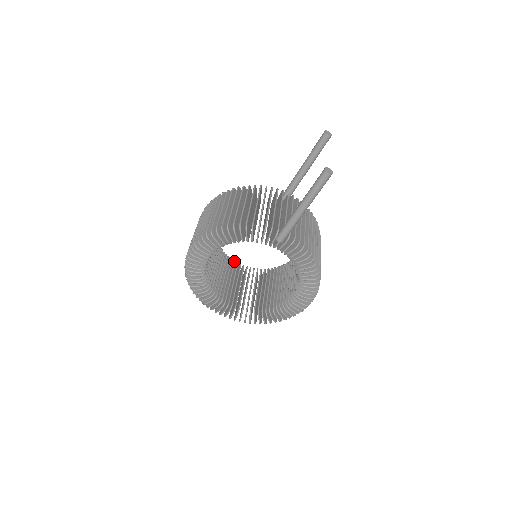
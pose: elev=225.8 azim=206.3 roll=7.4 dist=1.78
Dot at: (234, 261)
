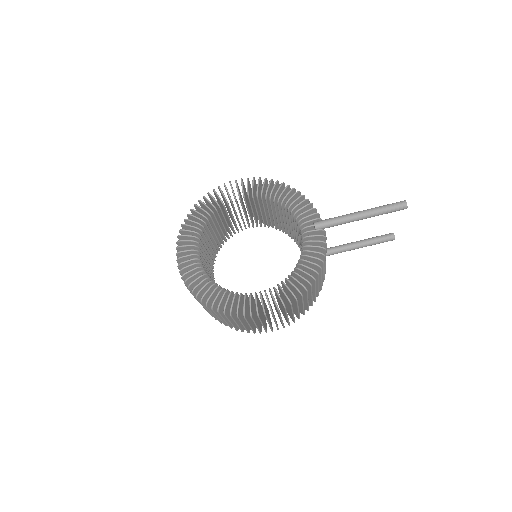
Dot at: occluded
